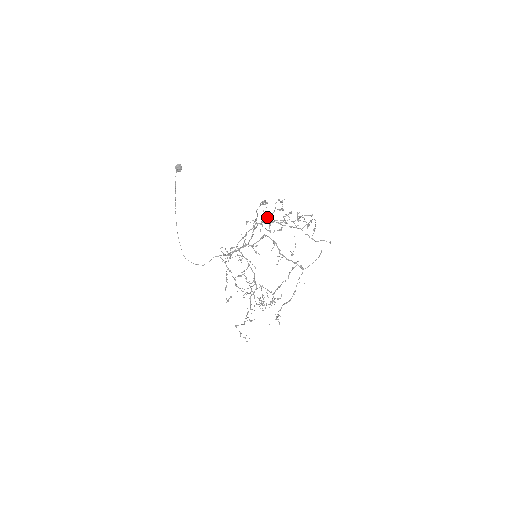
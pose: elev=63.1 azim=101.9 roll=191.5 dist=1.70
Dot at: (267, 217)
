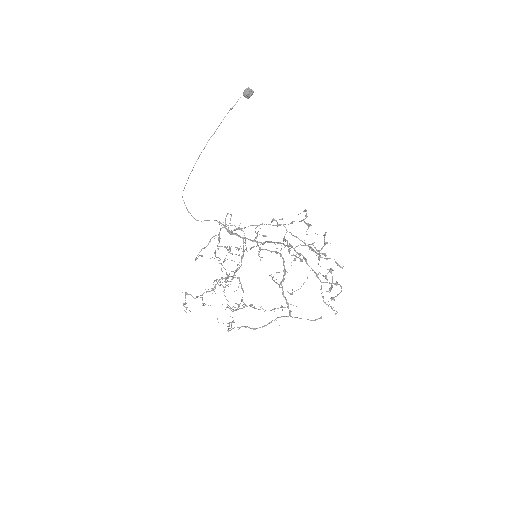
Dot at: (298, 245)
